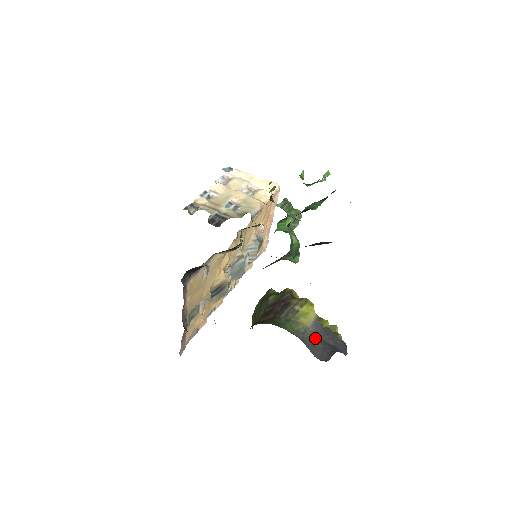
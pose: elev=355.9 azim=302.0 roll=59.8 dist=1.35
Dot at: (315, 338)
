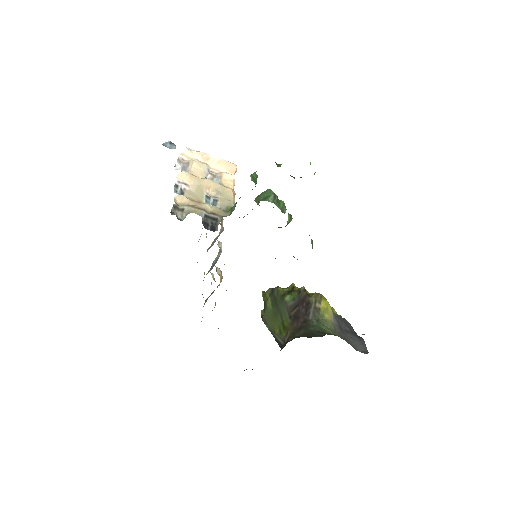
Dot at: (341, 330)
